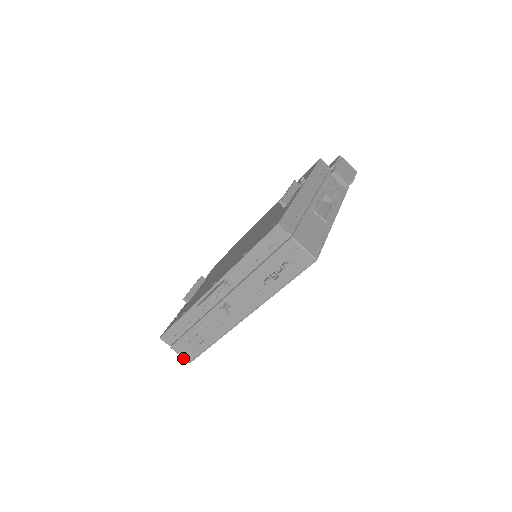
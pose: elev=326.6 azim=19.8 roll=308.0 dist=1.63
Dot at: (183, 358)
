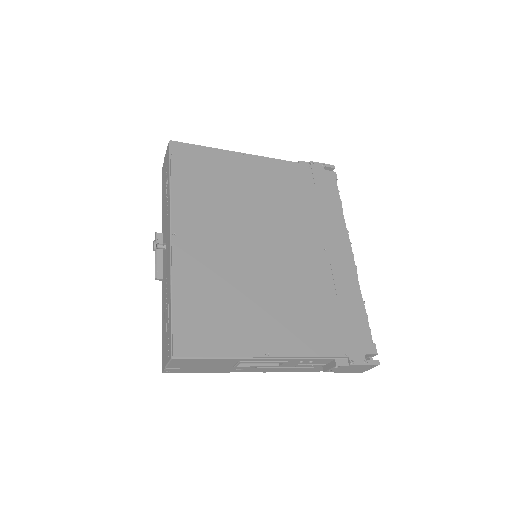
Dot at: (169, 361)
